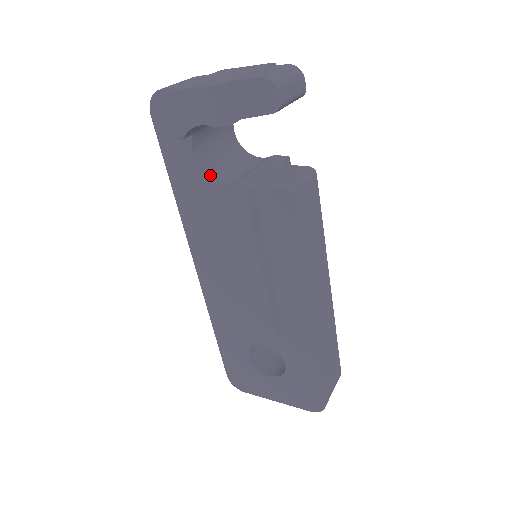
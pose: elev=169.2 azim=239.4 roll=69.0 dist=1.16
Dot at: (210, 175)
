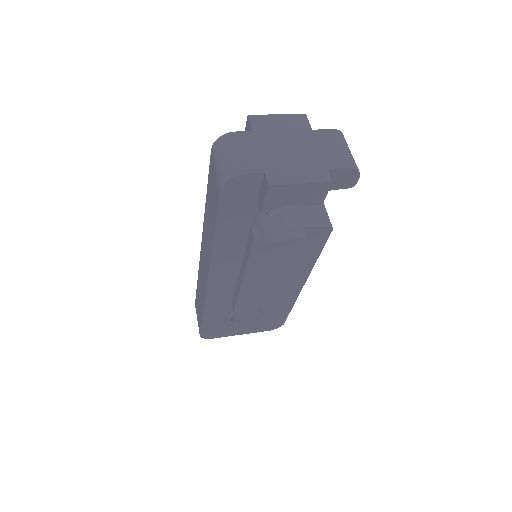
Dot at: (259, 223)
